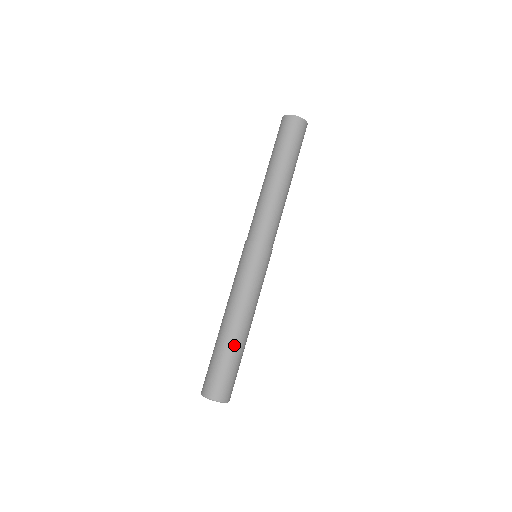
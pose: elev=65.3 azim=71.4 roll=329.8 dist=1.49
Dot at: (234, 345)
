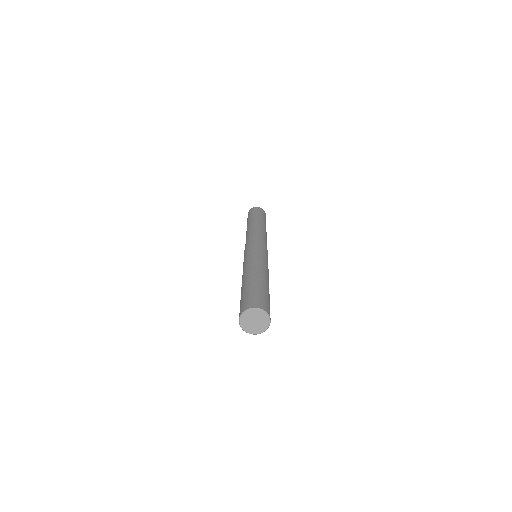
Dot at: (257, 280)
